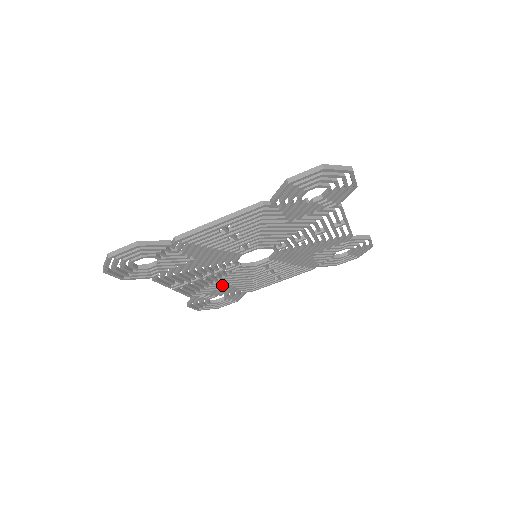
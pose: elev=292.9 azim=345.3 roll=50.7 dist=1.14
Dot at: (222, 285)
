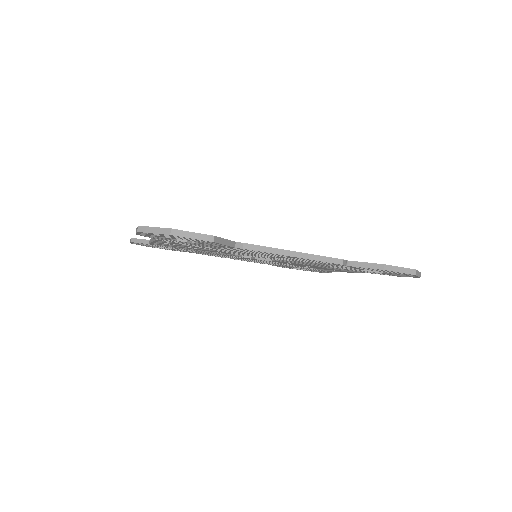
Dot at: occluded
